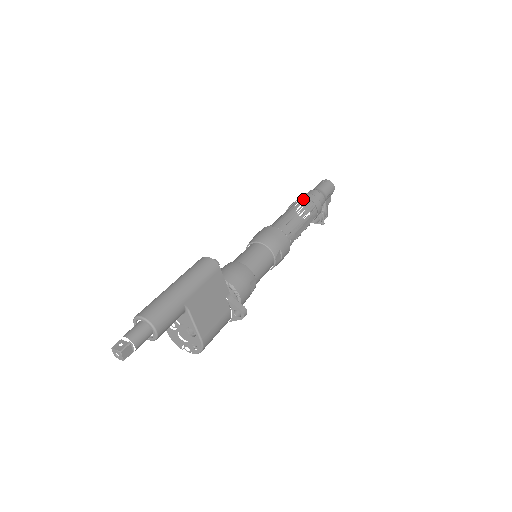
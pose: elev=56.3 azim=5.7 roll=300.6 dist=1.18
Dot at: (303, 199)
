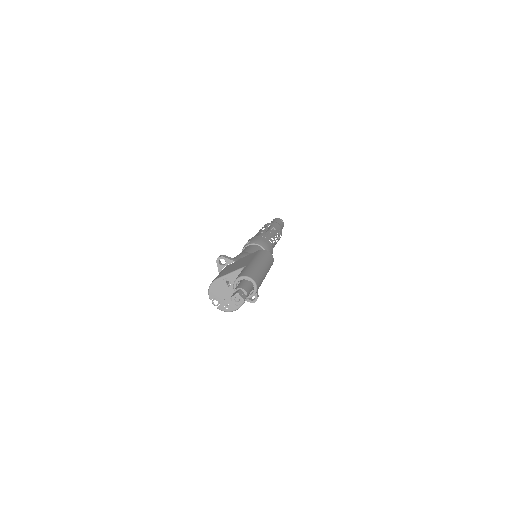
Dot at: (278, 229)
